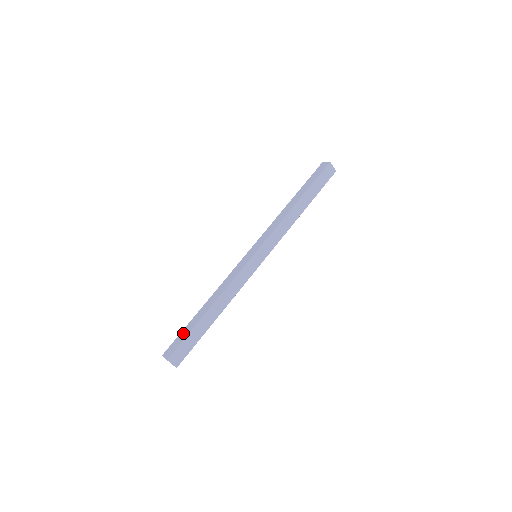
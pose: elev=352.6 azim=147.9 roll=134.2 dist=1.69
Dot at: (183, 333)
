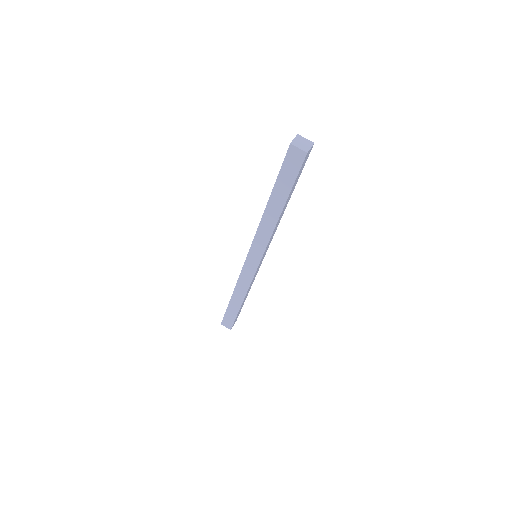
Dot at: occluded
